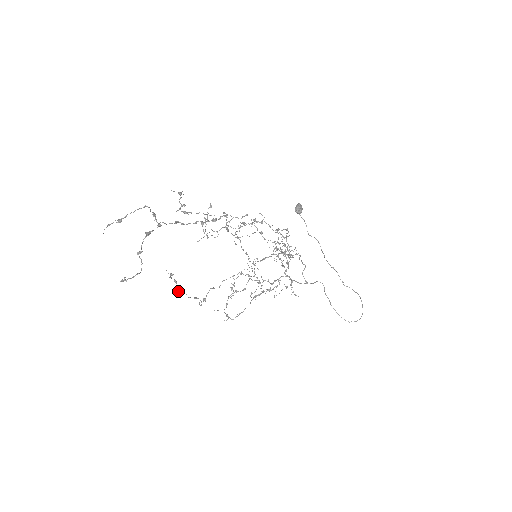
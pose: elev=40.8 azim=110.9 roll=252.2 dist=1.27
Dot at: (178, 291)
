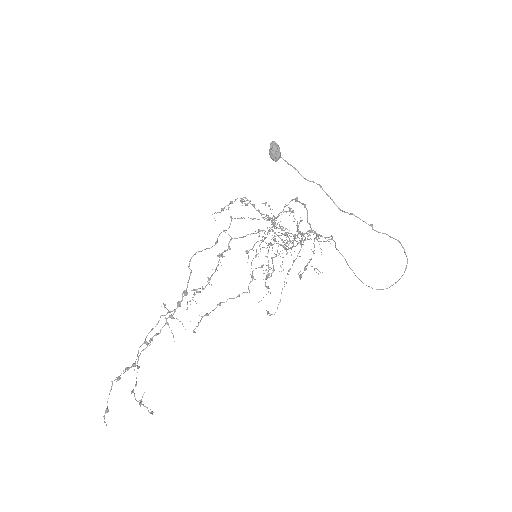
Dot at: (219, 305)
